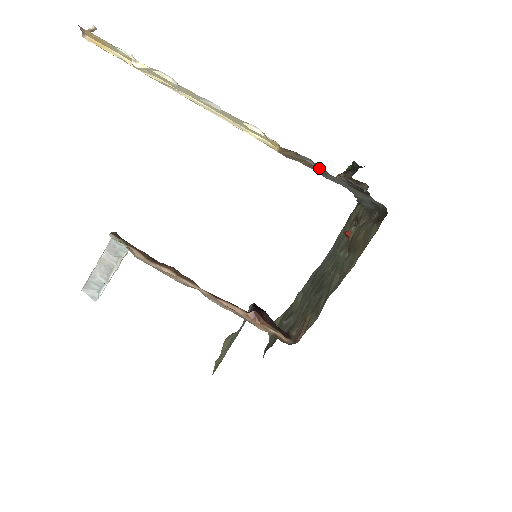
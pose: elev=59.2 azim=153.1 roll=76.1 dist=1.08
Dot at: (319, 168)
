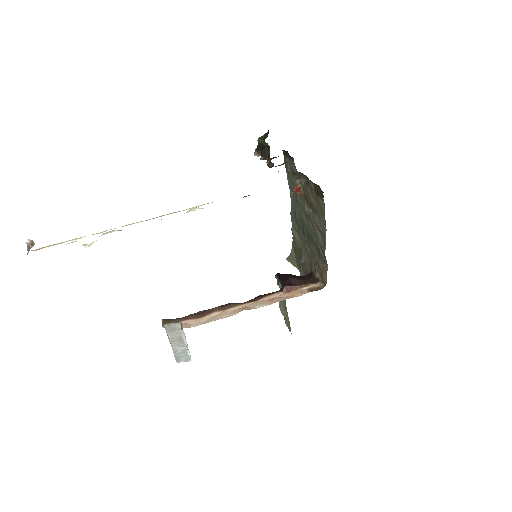
Dot at: occluded
